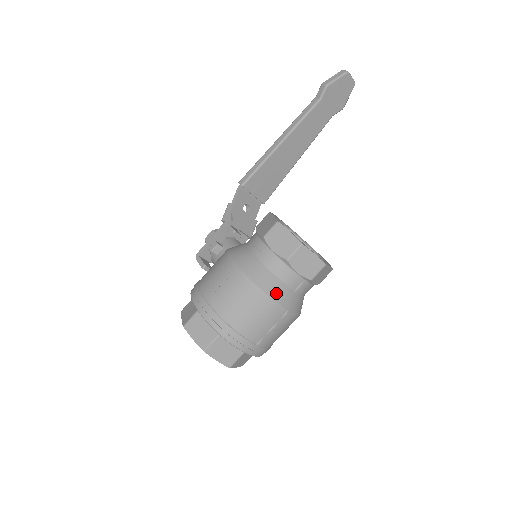
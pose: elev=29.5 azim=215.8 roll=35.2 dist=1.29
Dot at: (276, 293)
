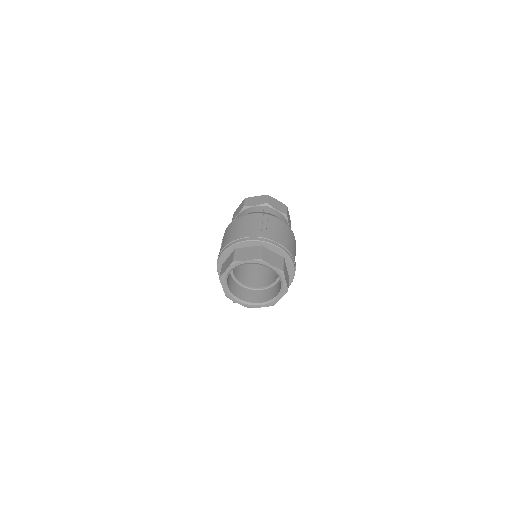
Dot at: occluded
